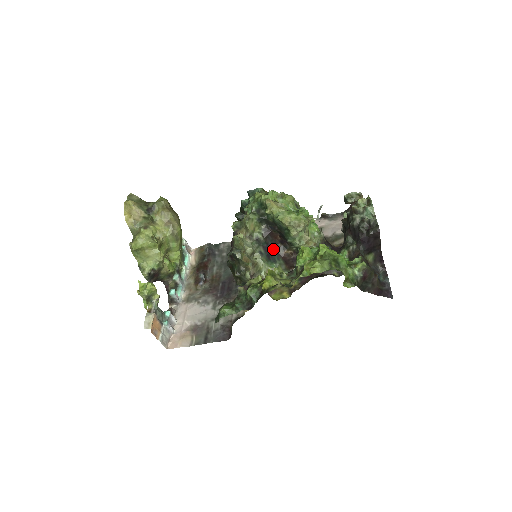
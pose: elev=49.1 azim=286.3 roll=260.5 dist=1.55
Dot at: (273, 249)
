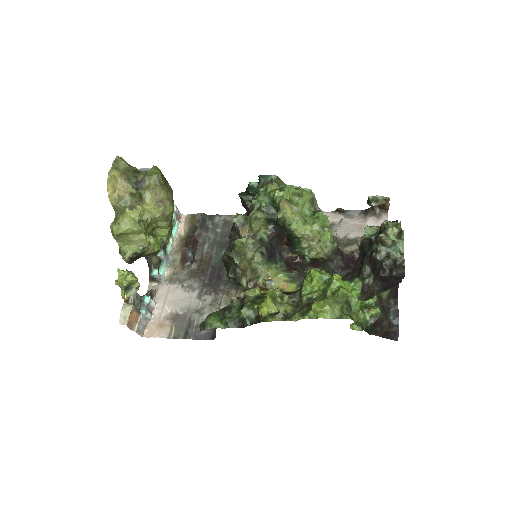
Dot at: (276, 250)
